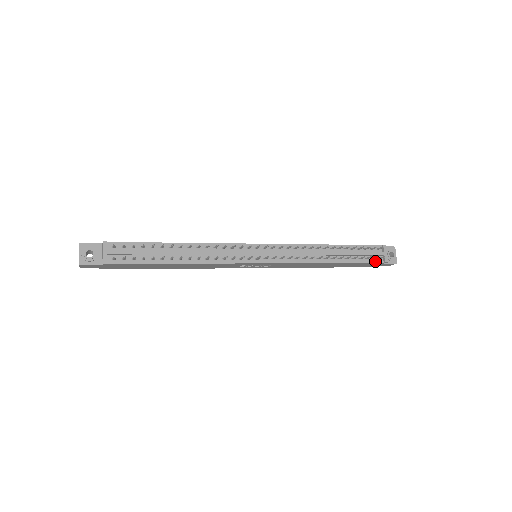
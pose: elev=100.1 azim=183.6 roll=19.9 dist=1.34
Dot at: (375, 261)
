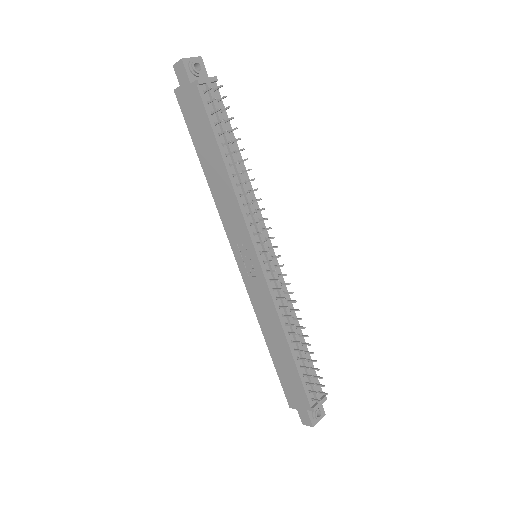
Dot at: (308, 396)
